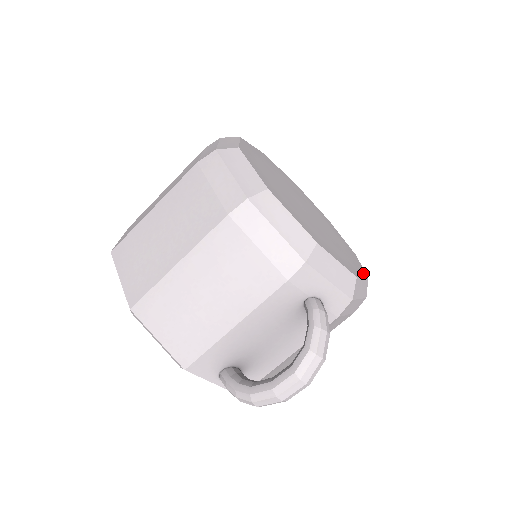
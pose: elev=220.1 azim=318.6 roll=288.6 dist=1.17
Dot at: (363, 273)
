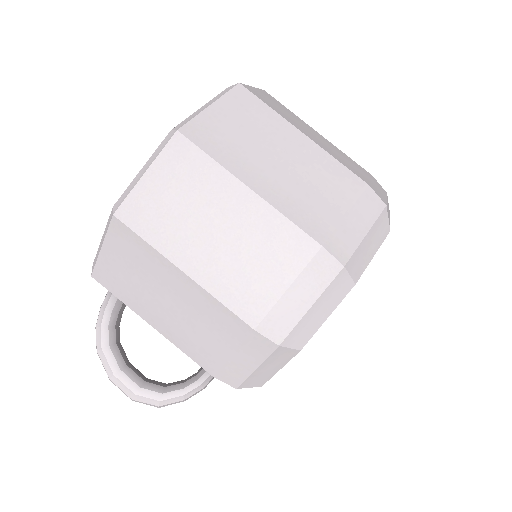
Dot at: occluded
